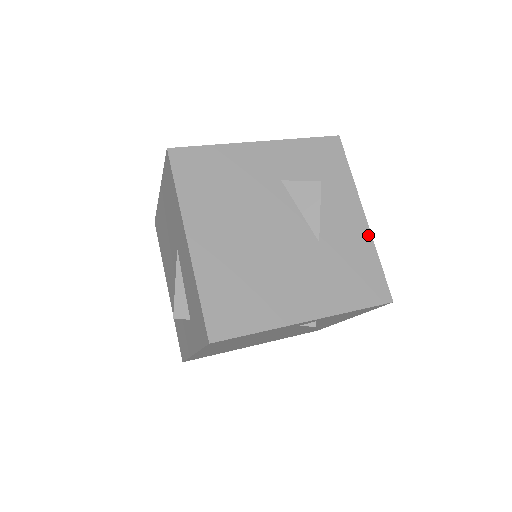
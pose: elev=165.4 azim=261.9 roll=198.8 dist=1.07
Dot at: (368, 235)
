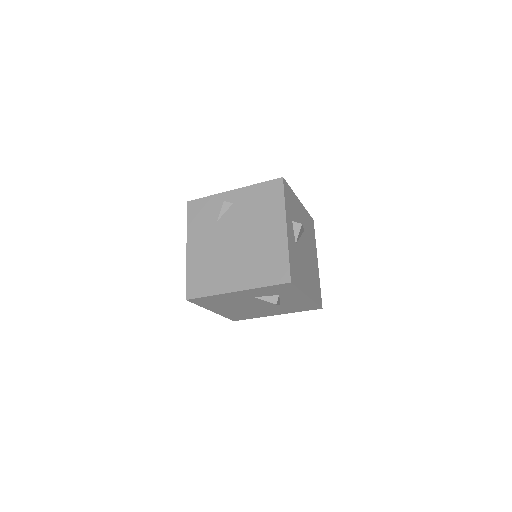
Dot at: (310, 300)
